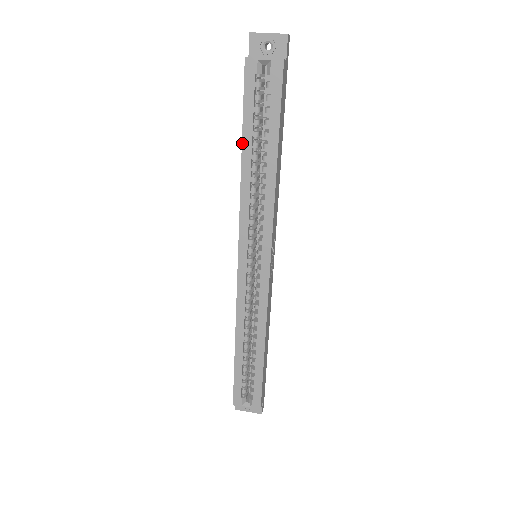
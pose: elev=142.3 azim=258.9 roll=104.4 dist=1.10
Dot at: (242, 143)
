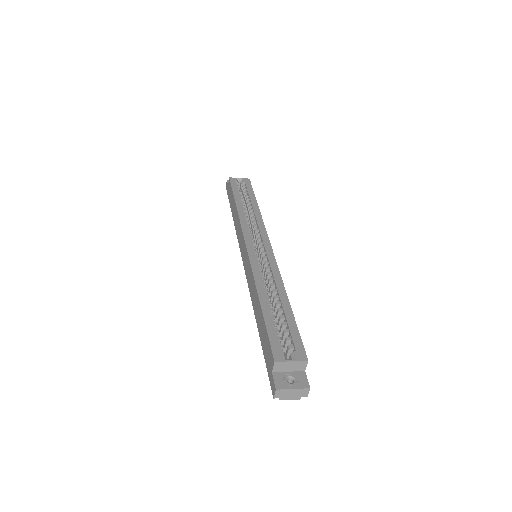
Dot at: (235, 199)
